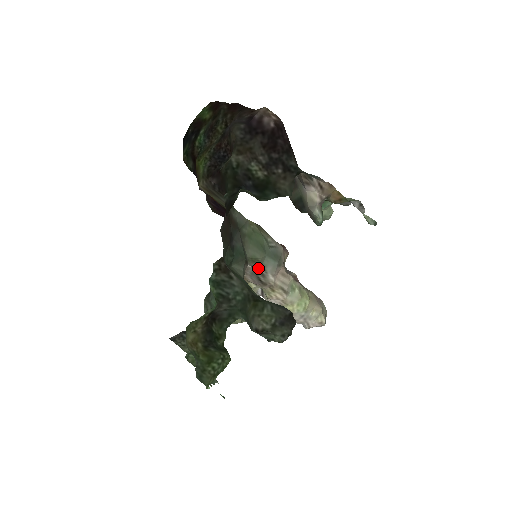
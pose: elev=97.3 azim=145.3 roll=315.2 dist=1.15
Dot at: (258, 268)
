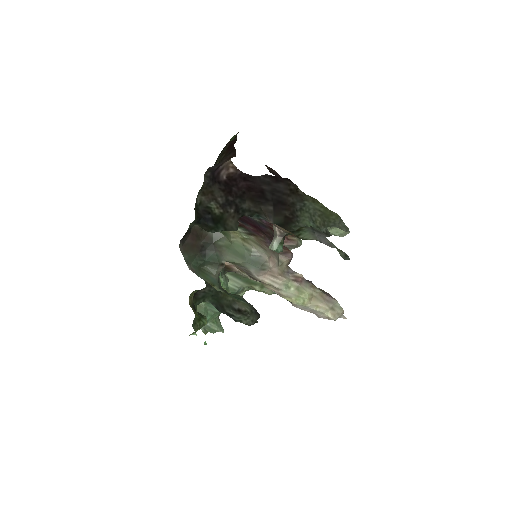
Dot at: (243, 268)
